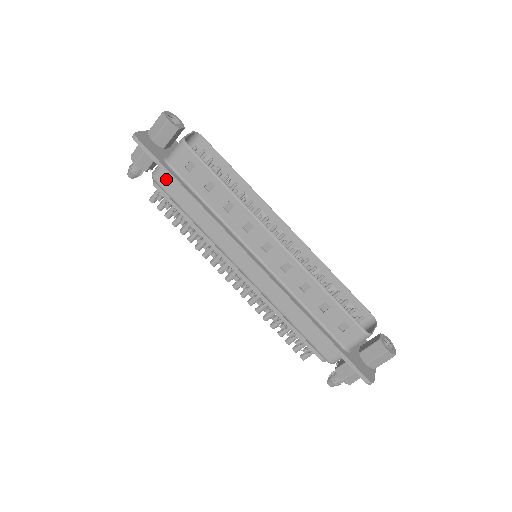
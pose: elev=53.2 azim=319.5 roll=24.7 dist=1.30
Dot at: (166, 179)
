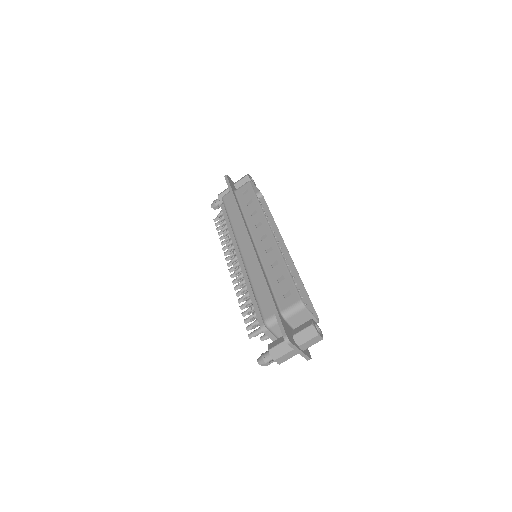
Dot at: (229, 197)
